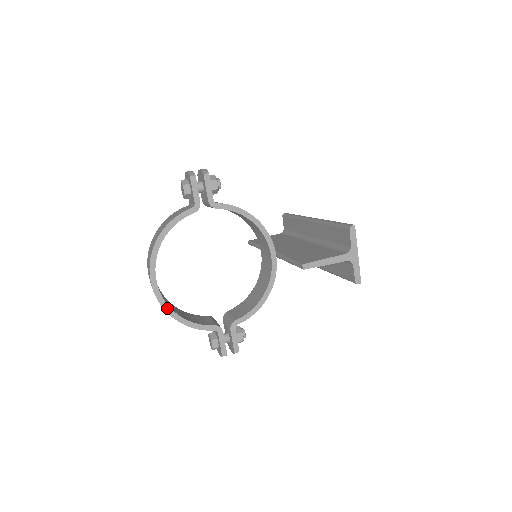
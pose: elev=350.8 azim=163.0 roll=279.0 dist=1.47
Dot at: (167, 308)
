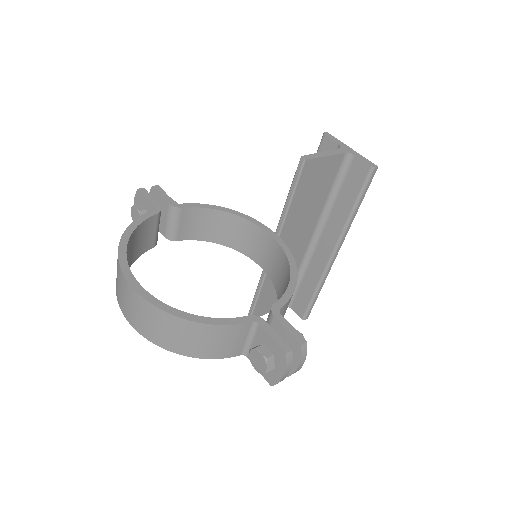
Dot at: (166, 308)
